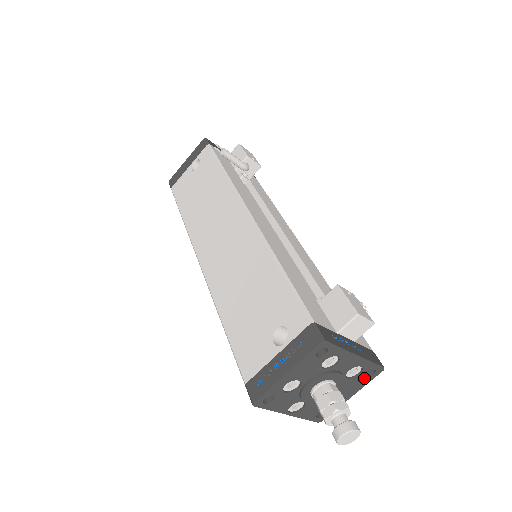
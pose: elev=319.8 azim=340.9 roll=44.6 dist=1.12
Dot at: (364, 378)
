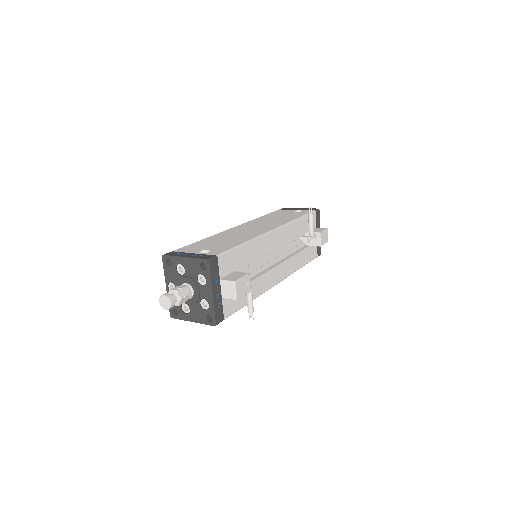
Dot at: (205, 317)
